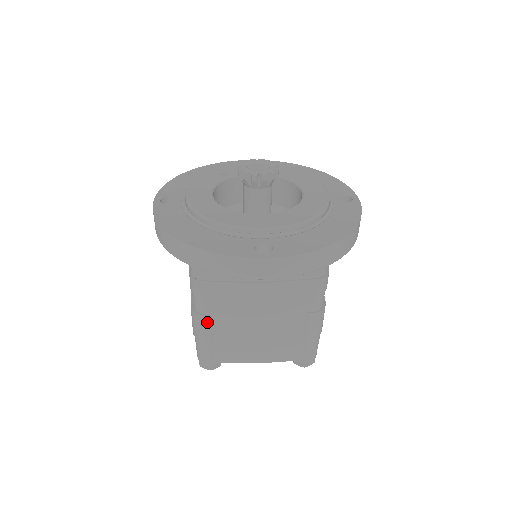
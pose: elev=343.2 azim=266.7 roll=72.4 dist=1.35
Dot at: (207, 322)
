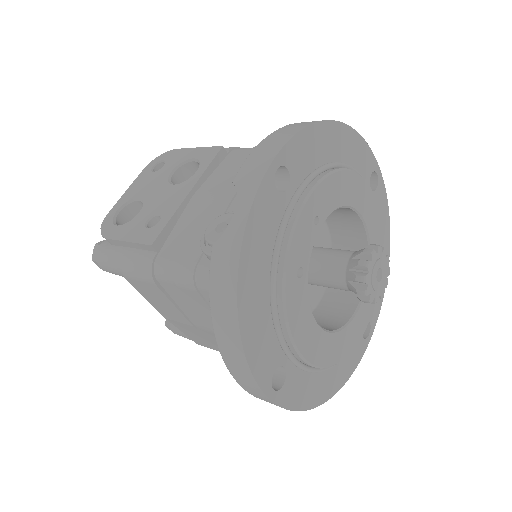
Dot at: occluded
